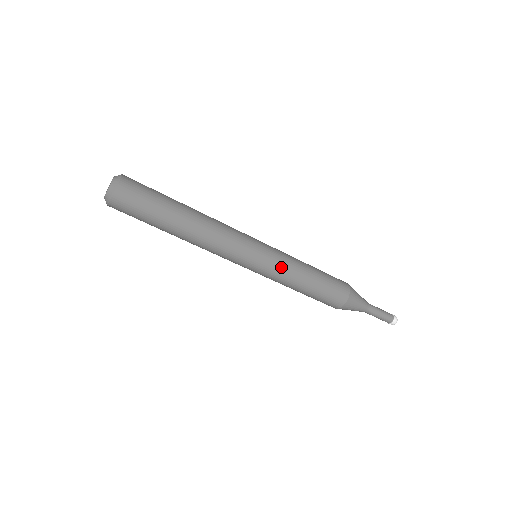
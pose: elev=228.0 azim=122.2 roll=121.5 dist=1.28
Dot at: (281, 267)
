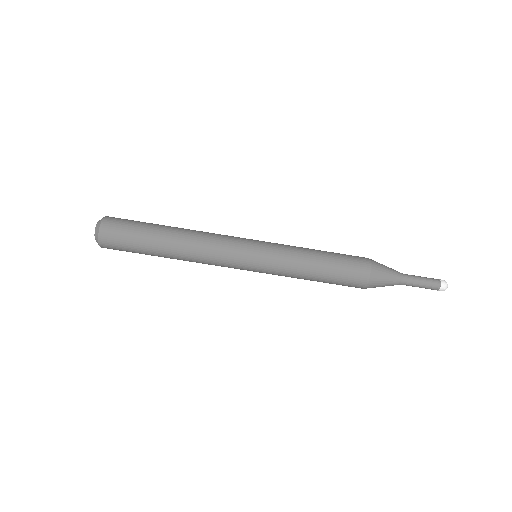
Dot at: (282, 247)
